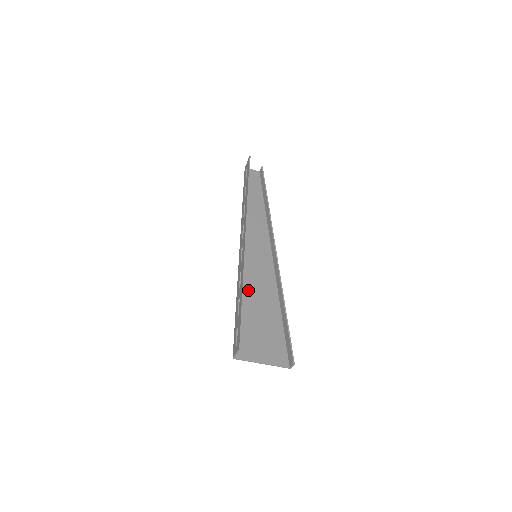
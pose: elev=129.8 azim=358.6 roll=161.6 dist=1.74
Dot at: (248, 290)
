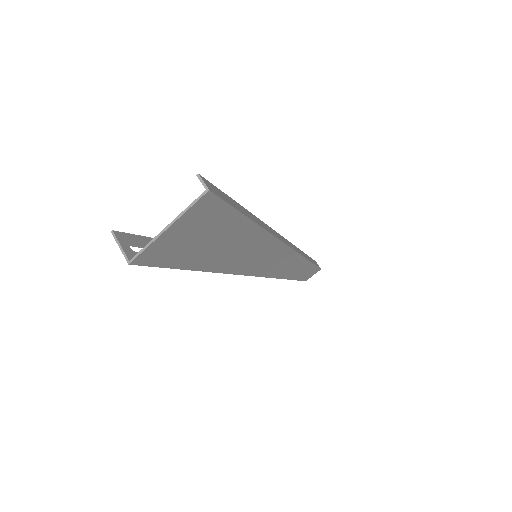
Dot at: (222, 260)
